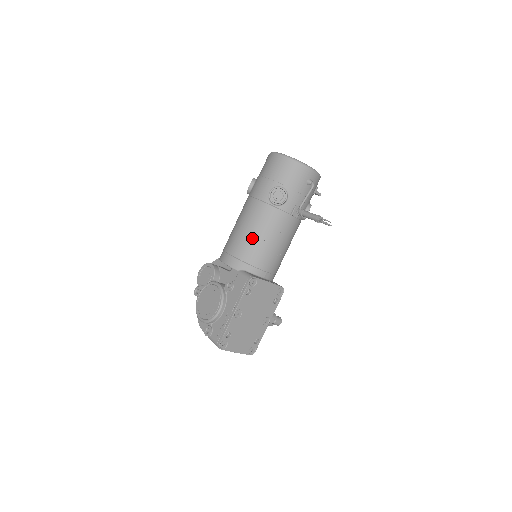
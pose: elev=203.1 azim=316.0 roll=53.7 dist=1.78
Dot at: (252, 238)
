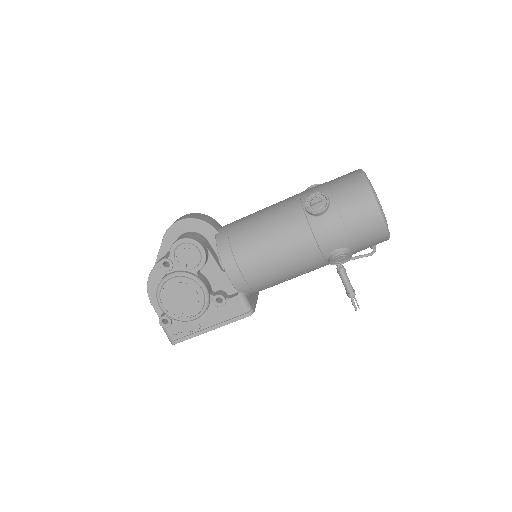
Dot at: (279, 276)
